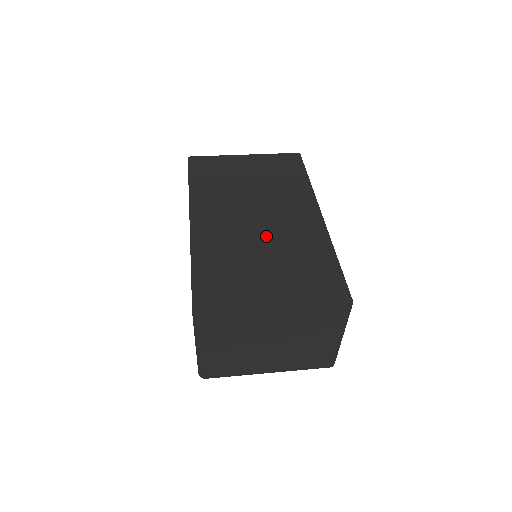
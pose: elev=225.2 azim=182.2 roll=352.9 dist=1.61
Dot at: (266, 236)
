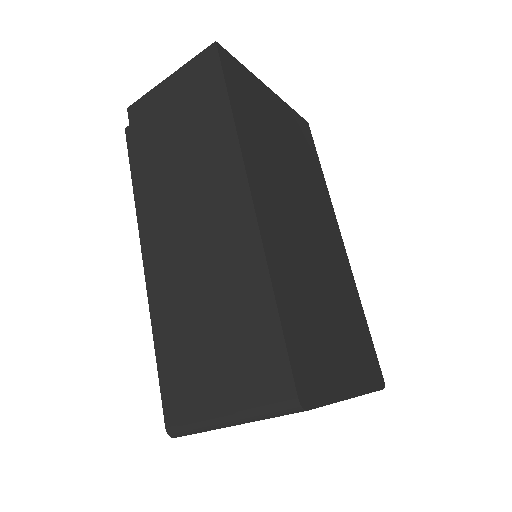
Dot at: (319, 260)
